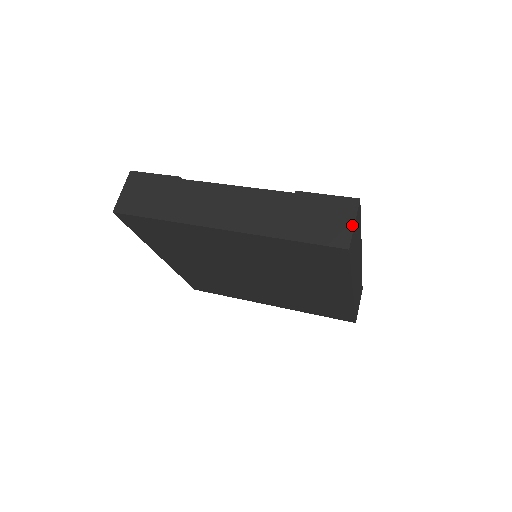
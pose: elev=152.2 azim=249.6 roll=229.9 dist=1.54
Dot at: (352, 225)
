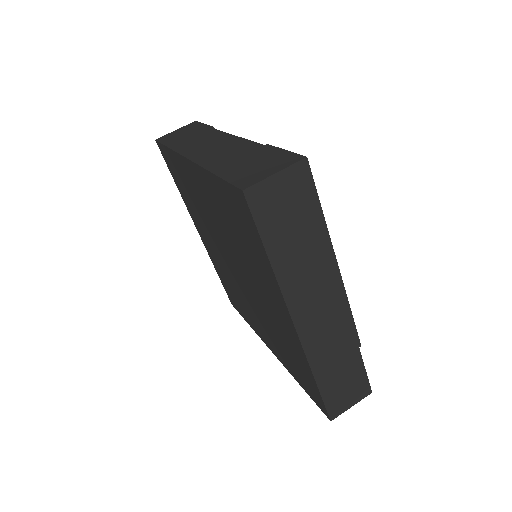
Dot at: (271, 174)
